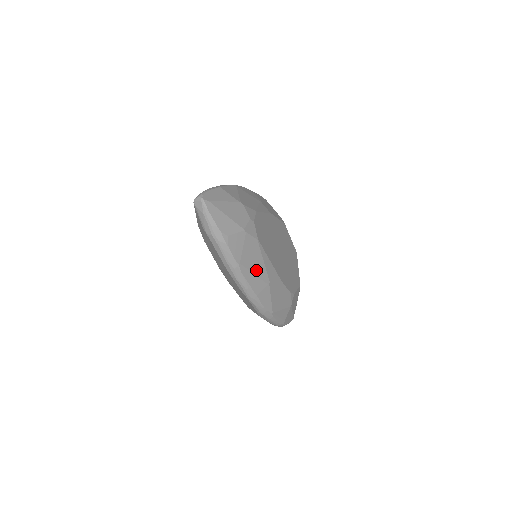
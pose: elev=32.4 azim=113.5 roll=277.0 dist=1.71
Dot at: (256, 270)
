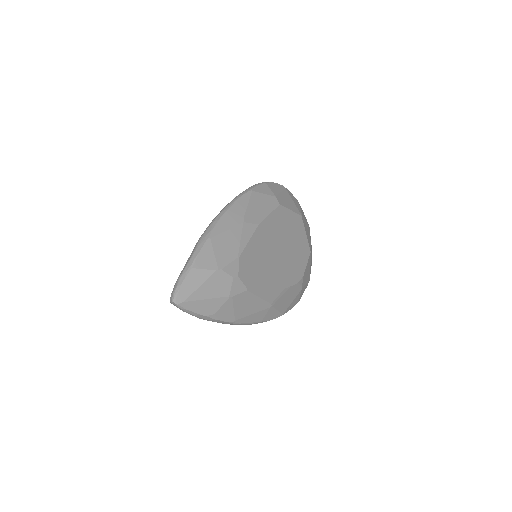
Dot at: (254, 309)
